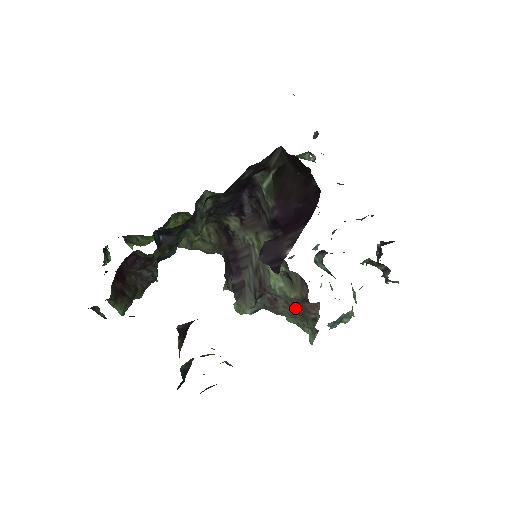
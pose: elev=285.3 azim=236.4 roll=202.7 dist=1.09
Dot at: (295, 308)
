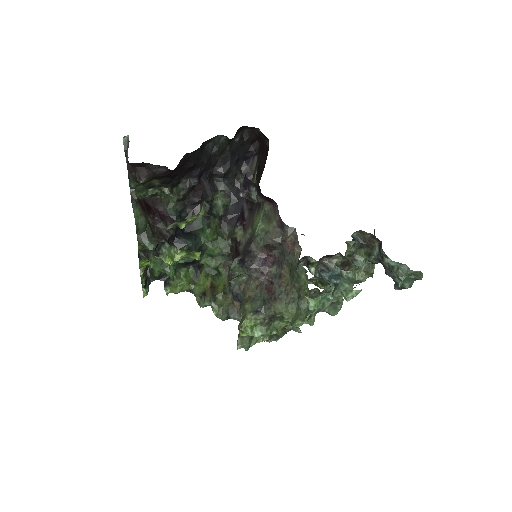
Dot at: (289, 279)
